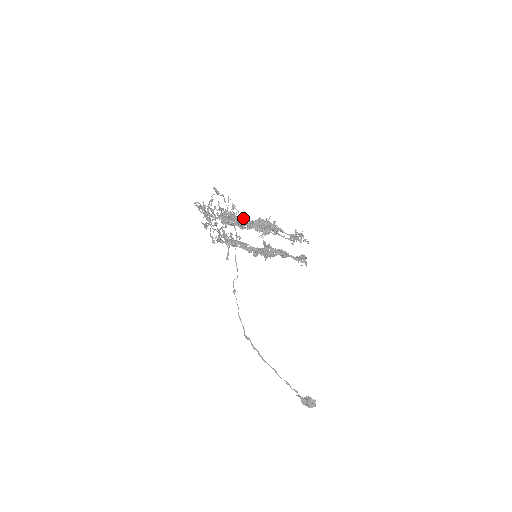
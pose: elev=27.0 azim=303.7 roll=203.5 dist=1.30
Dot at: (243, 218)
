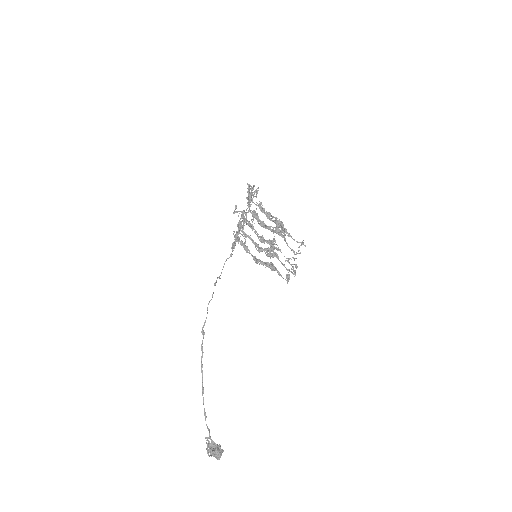
Dot at: occluded
